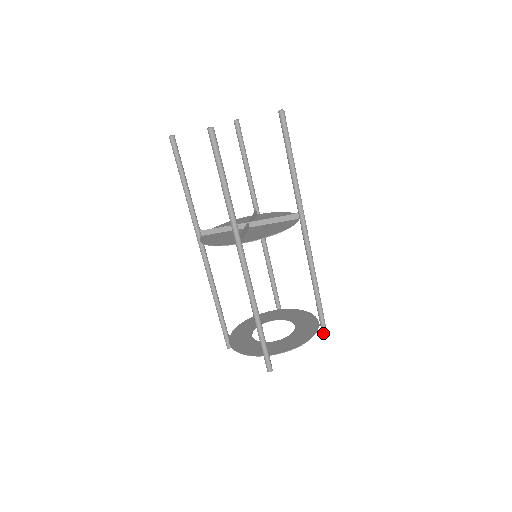
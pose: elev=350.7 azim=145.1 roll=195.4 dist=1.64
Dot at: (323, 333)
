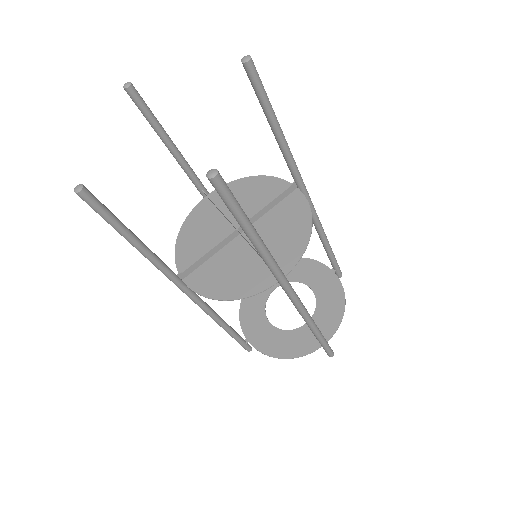
Dot at: occluded
